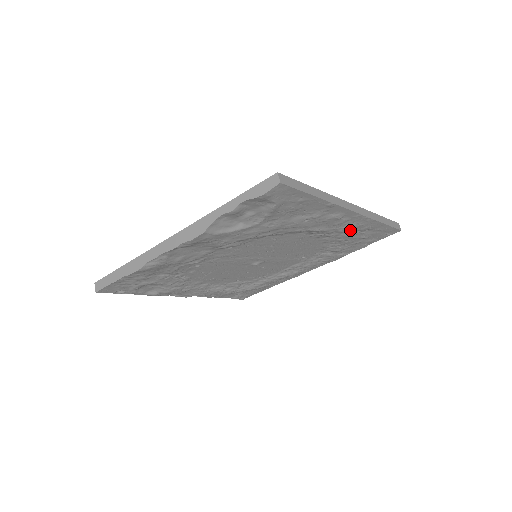
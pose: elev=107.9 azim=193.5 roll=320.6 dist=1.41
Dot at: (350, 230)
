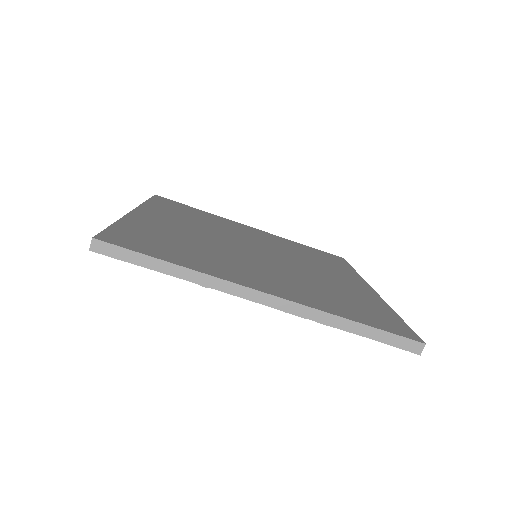
Dot at: occluded
